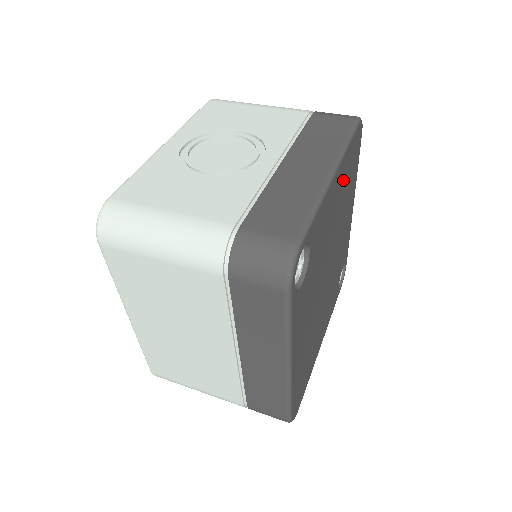
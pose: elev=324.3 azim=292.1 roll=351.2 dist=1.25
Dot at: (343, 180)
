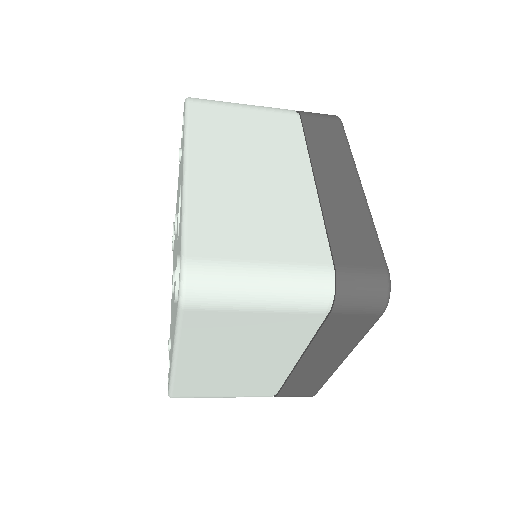
Dot at: occluded
